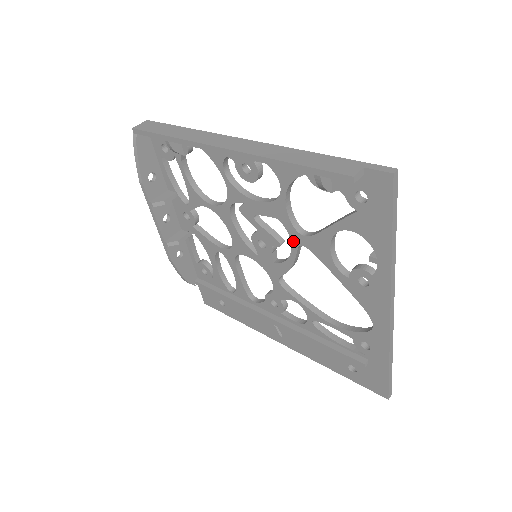
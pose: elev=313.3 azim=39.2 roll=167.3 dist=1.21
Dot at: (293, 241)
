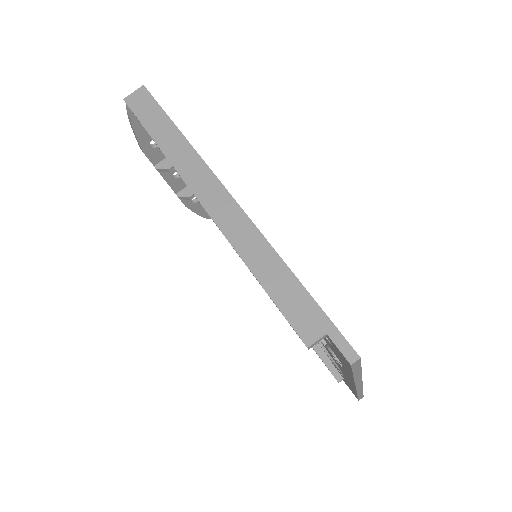
Dot at: occluded
